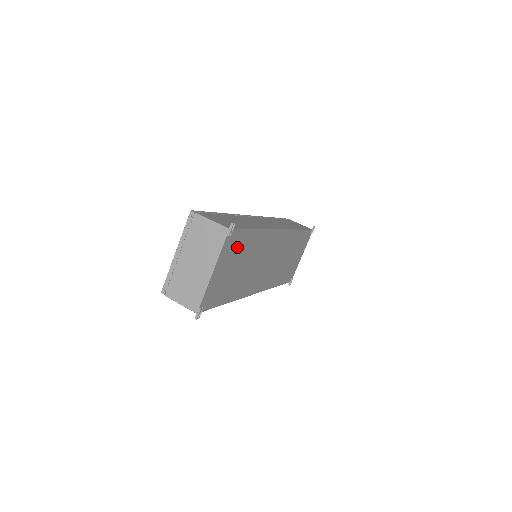
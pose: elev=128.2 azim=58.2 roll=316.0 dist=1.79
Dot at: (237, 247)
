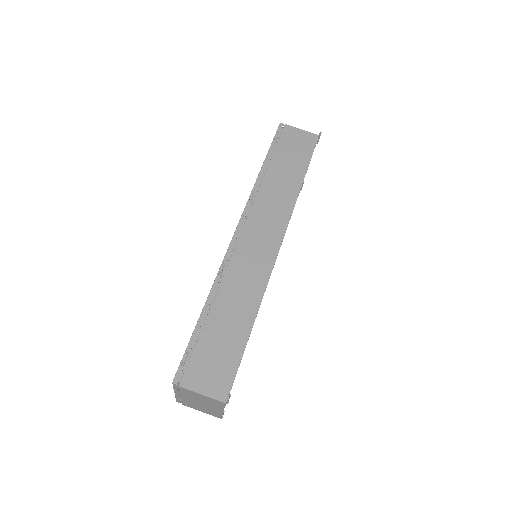
Dot at: occluded
